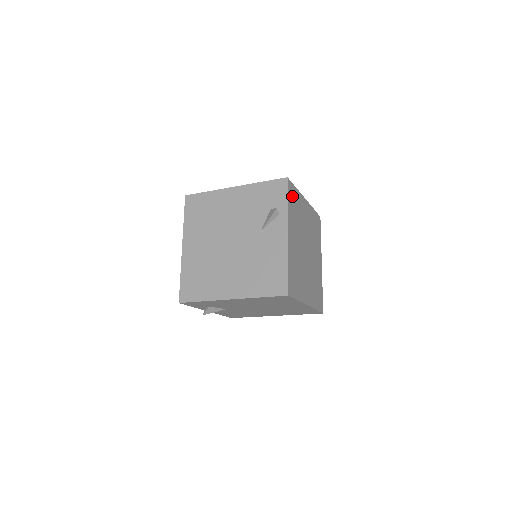
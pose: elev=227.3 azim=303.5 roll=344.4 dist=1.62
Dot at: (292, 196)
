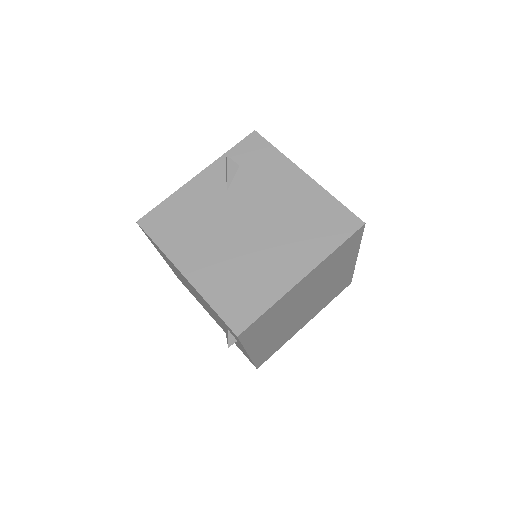
Dot at: (256, 328)
